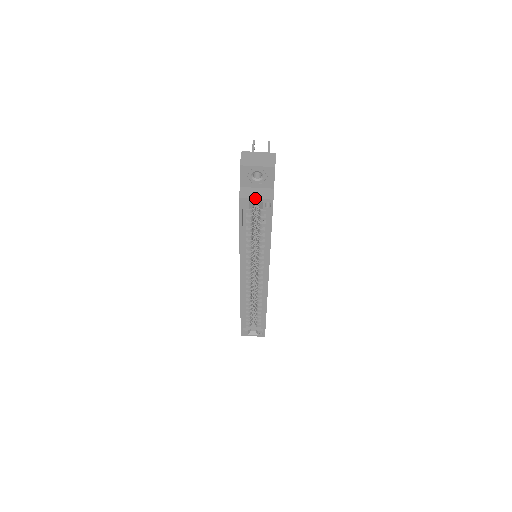
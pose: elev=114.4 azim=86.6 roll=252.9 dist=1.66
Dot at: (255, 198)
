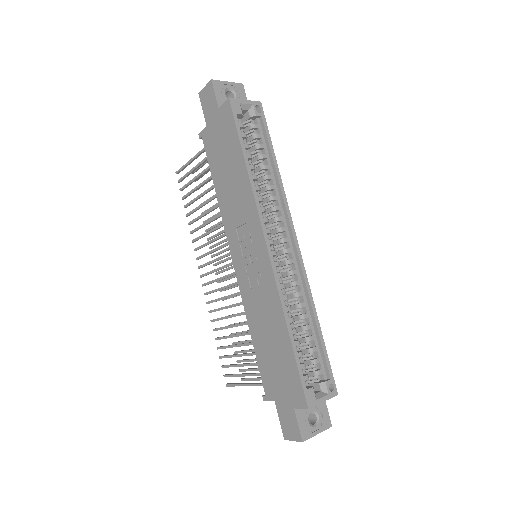
Dot at: (244, 100)
